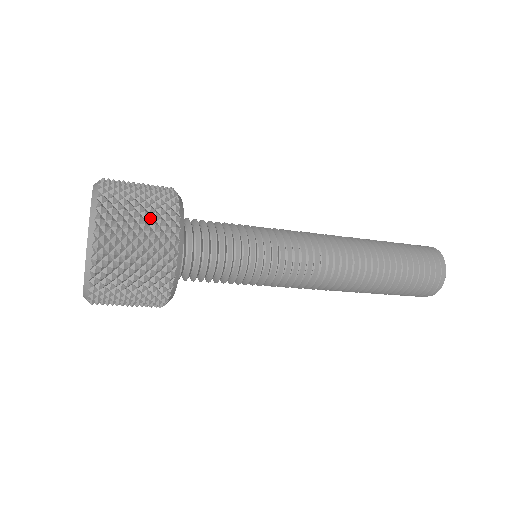
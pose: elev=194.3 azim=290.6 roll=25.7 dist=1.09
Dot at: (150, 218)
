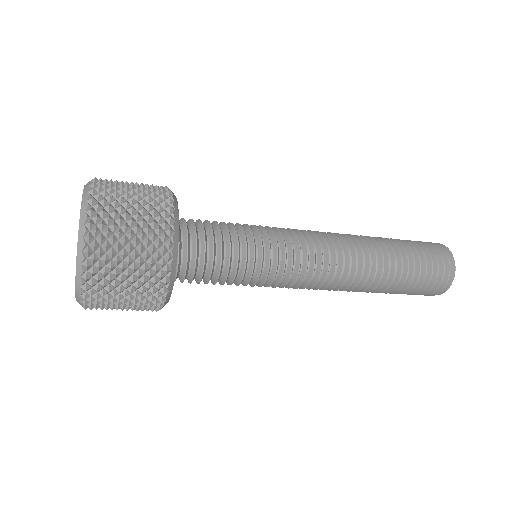
Dot at: (141, 249)
